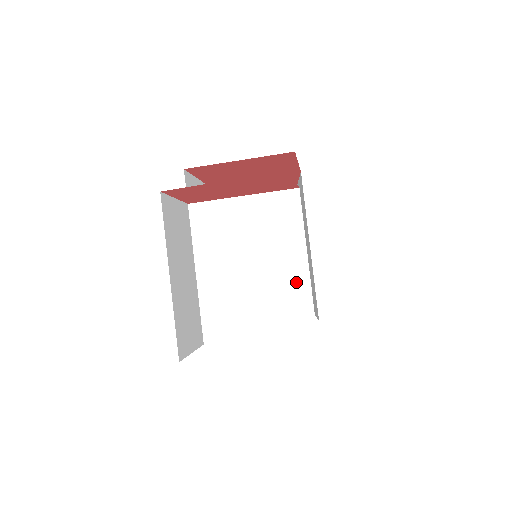
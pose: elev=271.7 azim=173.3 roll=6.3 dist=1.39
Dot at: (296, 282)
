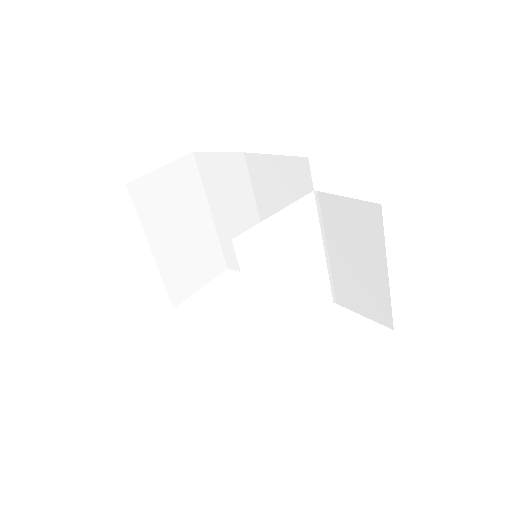
Dot at: (319, 271)
